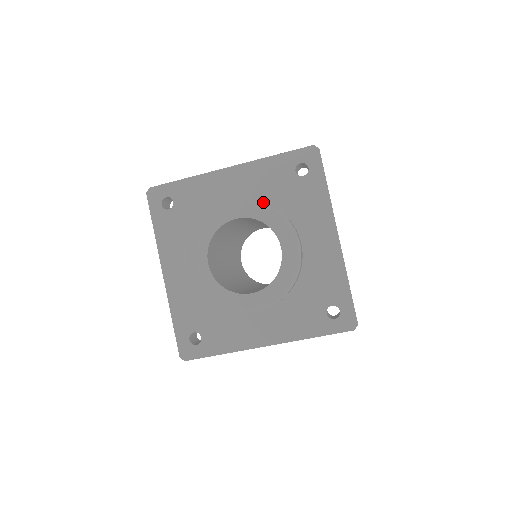
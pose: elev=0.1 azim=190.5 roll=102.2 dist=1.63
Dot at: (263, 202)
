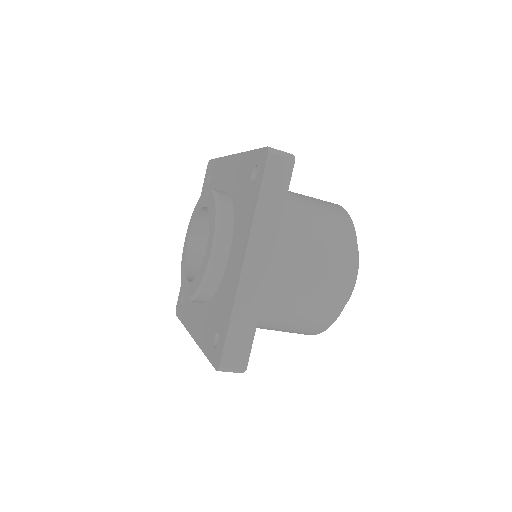
Dot at: (218, 197)
